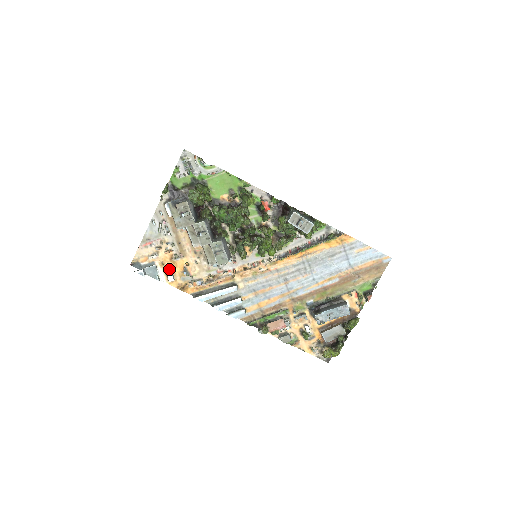
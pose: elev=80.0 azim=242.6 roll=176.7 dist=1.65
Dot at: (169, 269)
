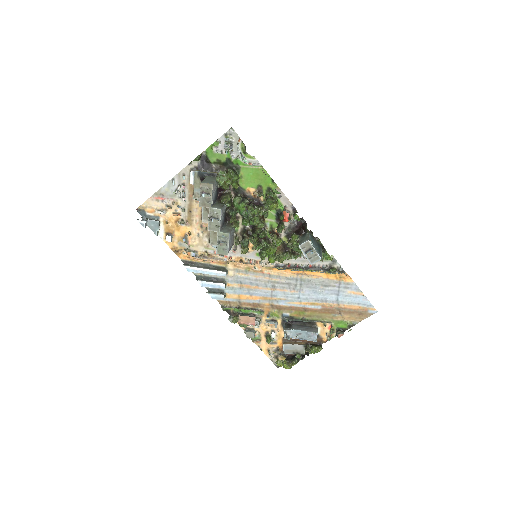
Dot at: (171, 229)
